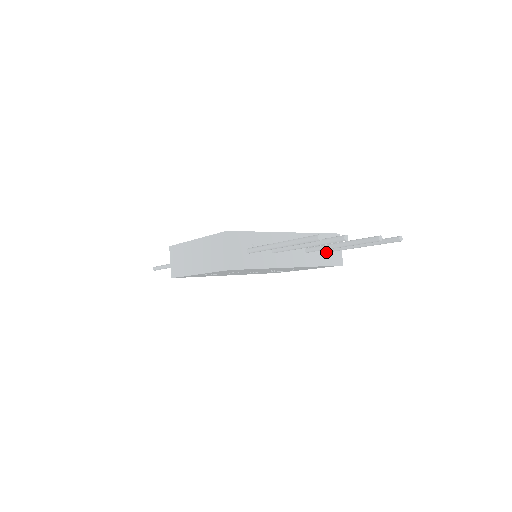
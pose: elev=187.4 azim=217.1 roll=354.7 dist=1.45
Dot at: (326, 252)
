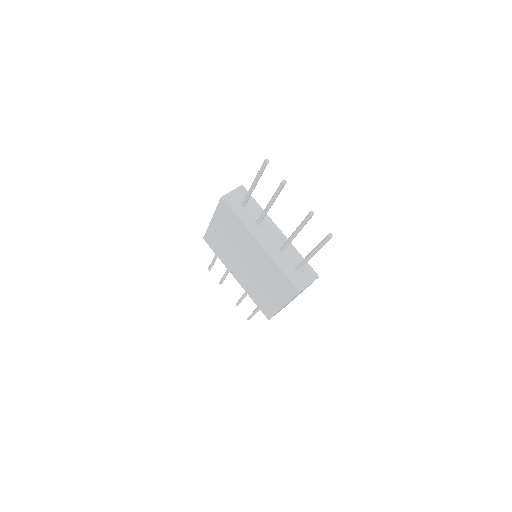
Dot at: (295, 270)
